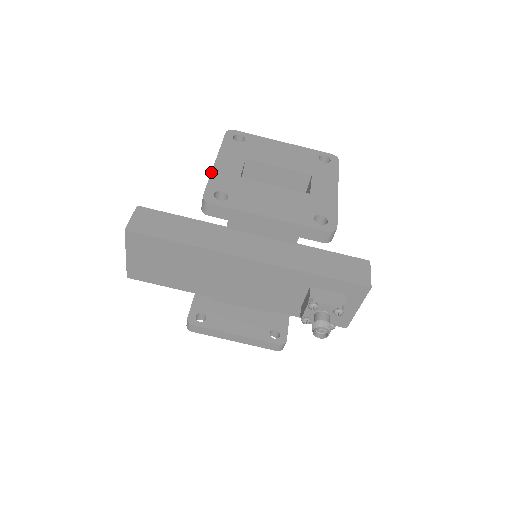
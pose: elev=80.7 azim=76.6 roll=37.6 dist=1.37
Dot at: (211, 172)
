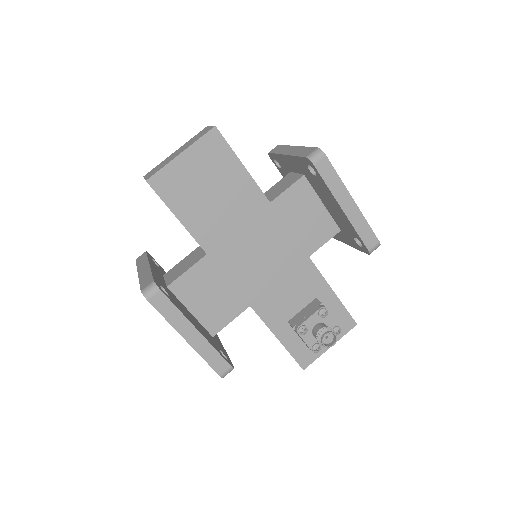
Dot at: (303, 146)
